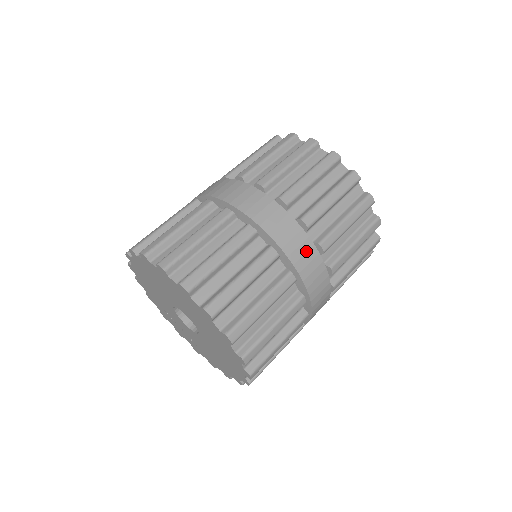
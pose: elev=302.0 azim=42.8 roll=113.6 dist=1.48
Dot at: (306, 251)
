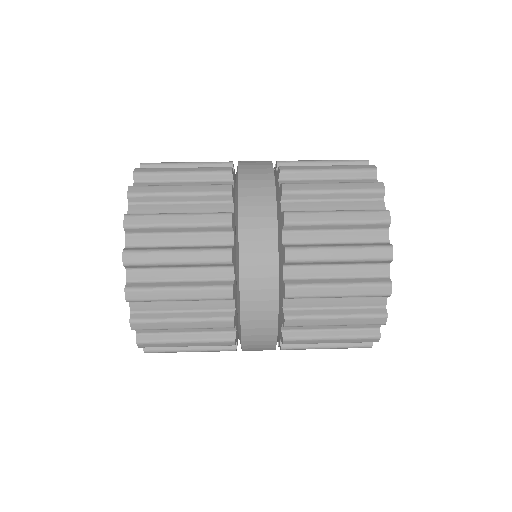
Dot at: (260, 165)
